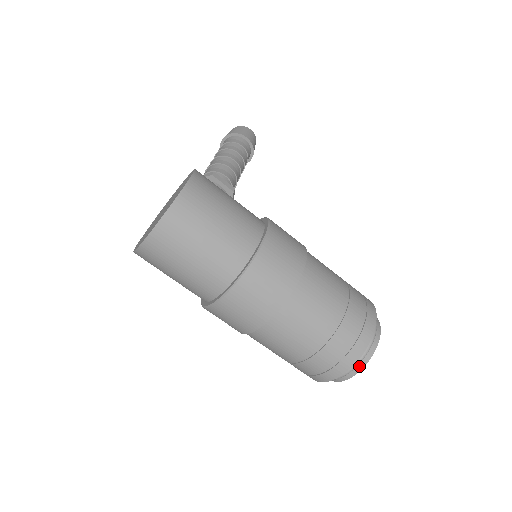
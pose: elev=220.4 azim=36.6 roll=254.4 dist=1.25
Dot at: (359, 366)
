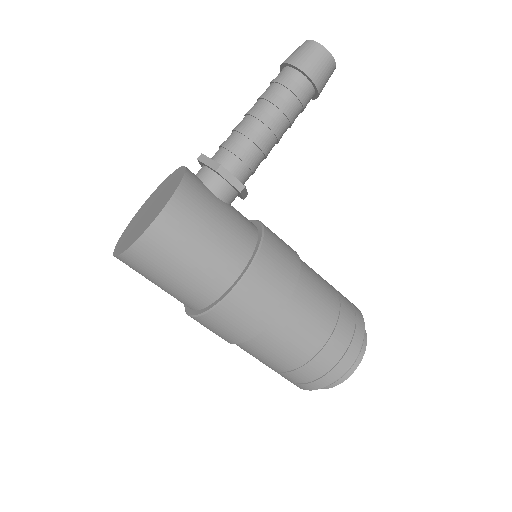
Dot at: occluded
